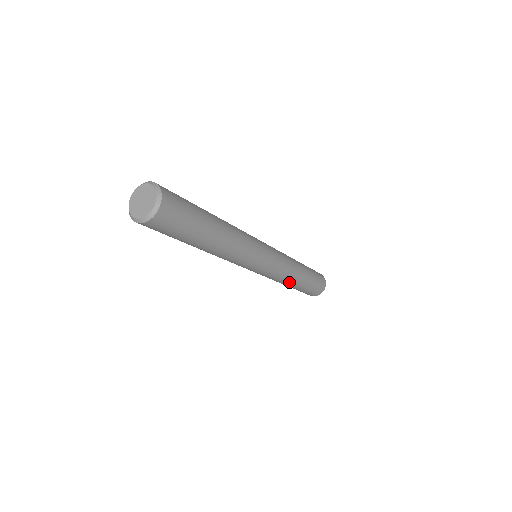
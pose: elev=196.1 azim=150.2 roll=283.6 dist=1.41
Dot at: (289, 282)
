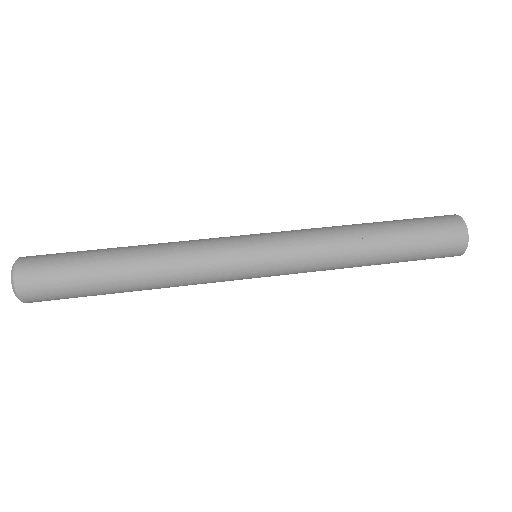
Dot at: (349, 267)
